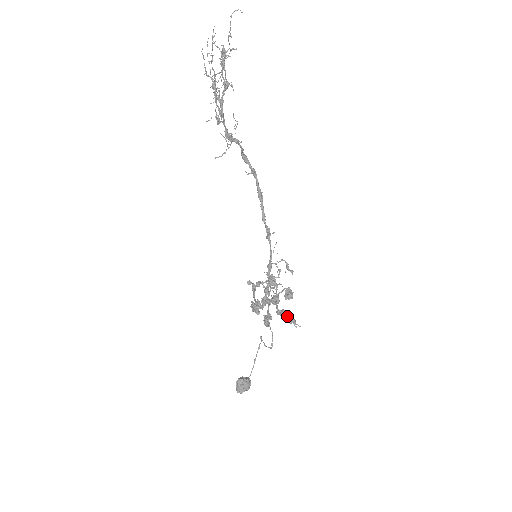
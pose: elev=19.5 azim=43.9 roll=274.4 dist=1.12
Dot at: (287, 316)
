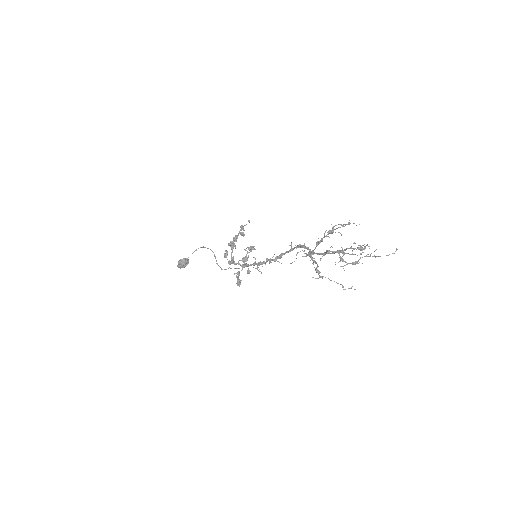
Dot at: occluded
